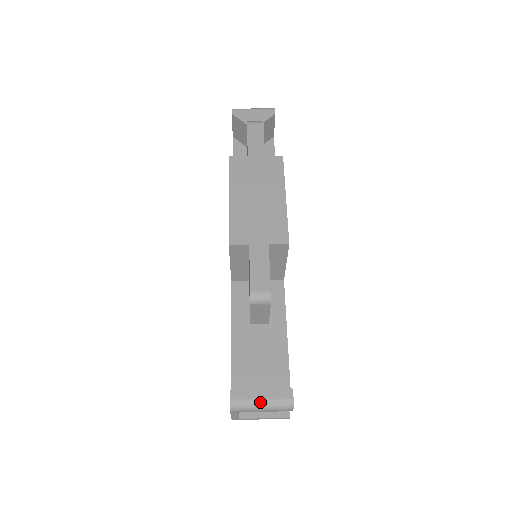
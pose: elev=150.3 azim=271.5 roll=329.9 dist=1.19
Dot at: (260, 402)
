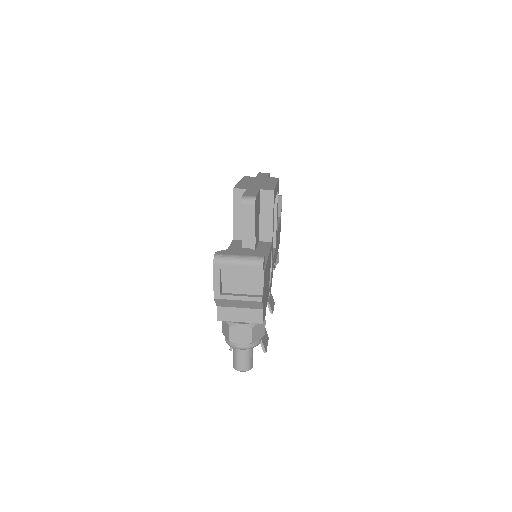
Dot at: (238, 256)
